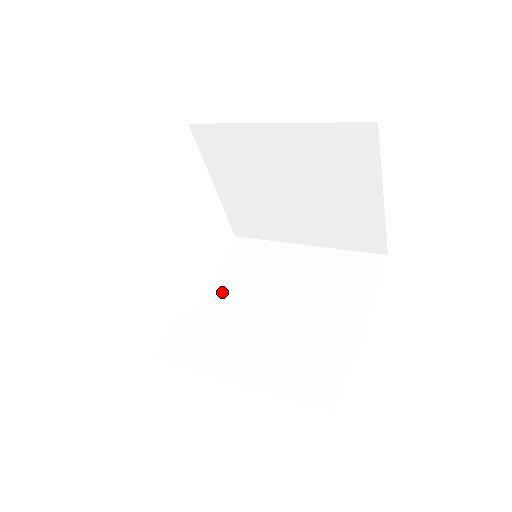
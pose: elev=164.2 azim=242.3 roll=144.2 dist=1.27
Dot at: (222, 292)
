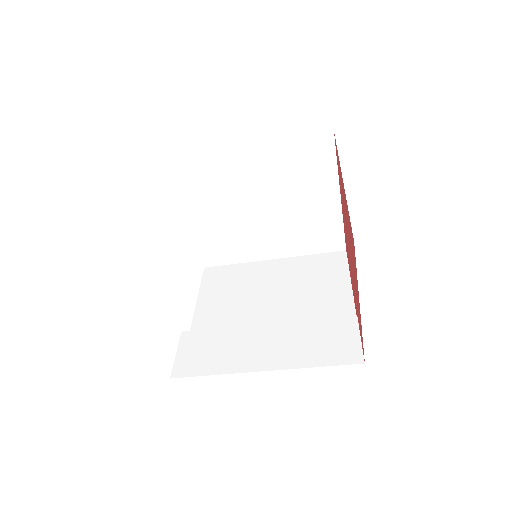
Dot at: (212, 312)
